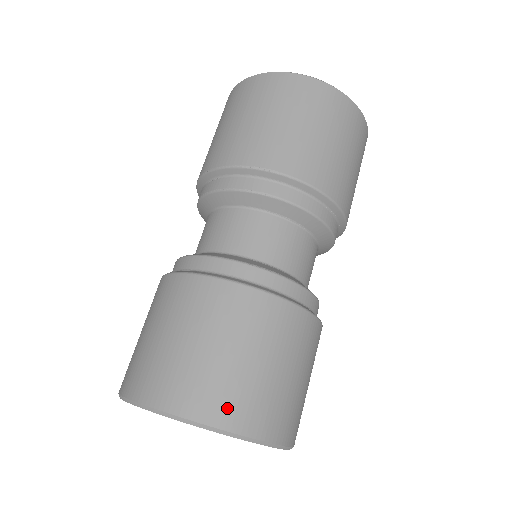
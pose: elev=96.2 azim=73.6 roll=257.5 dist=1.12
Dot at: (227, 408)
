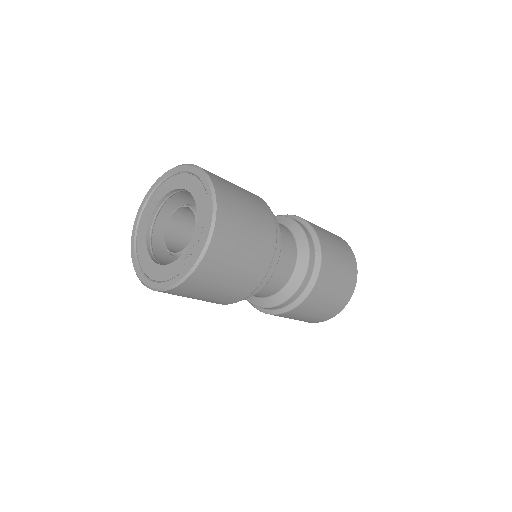
Dot at: (215, 177)
